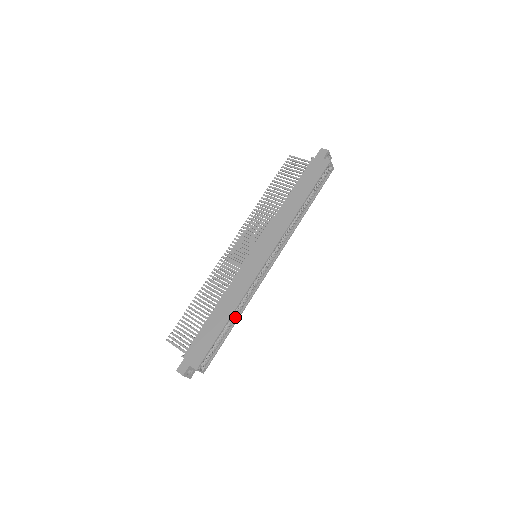
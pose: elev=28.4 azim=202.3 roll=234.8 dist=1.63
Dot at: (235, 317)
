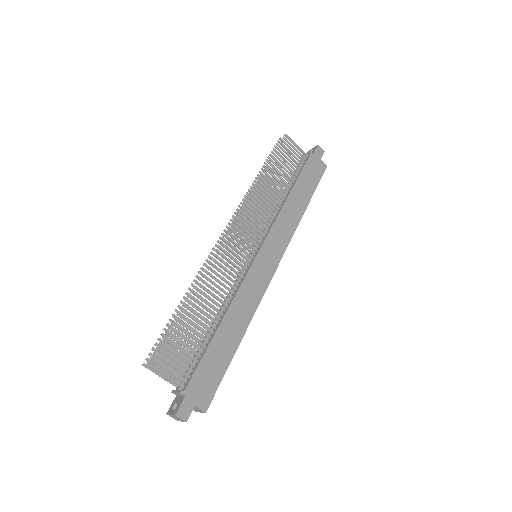
Dot at: occluded
